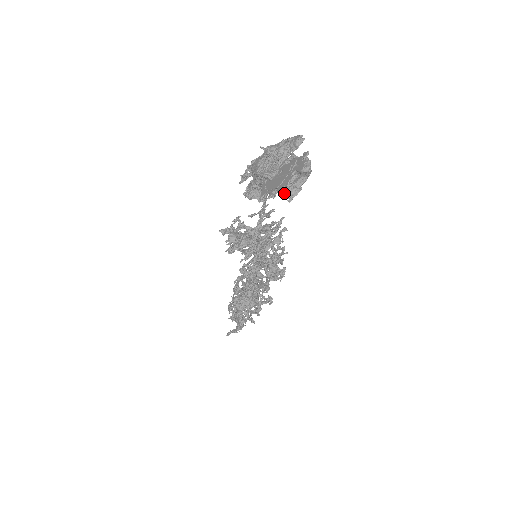
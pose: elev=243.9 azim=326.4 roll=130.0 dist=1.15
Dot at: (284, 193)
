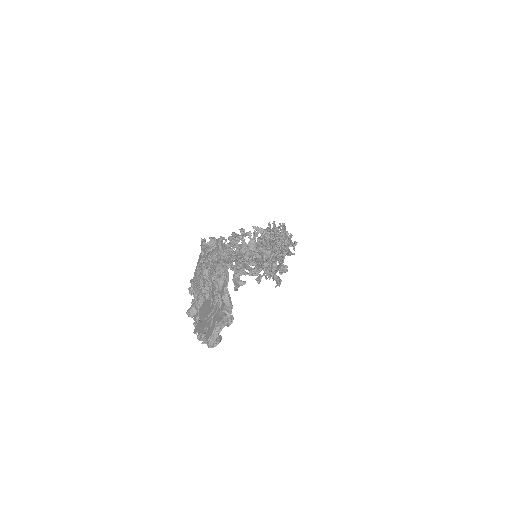
Dot at: (199, 335)
